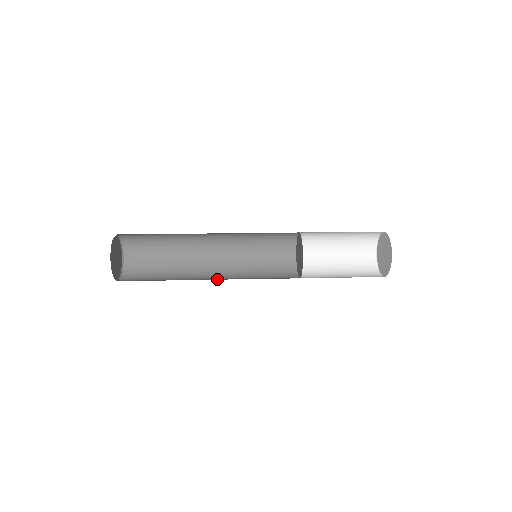
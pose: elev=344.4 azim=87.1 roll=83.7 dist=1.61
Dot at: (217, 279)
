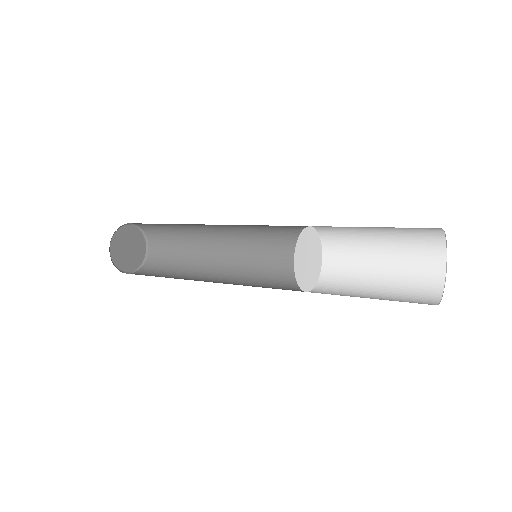
Dot at: (223, 276)
